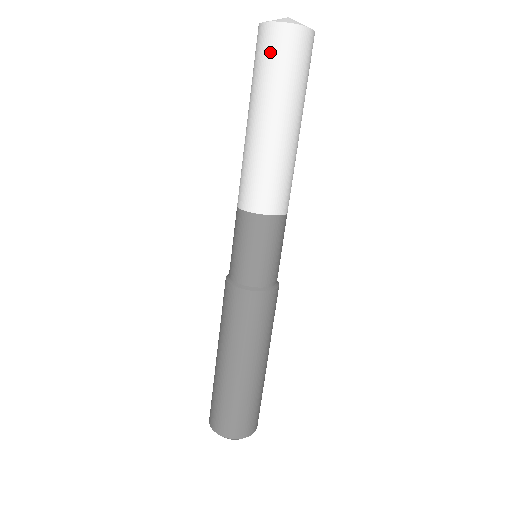
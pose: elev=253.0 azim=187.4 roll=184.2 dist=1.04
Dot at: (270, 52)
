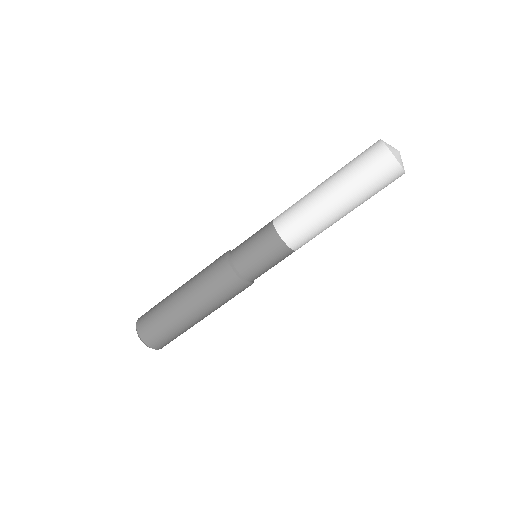
Dot at: (366, 155)
